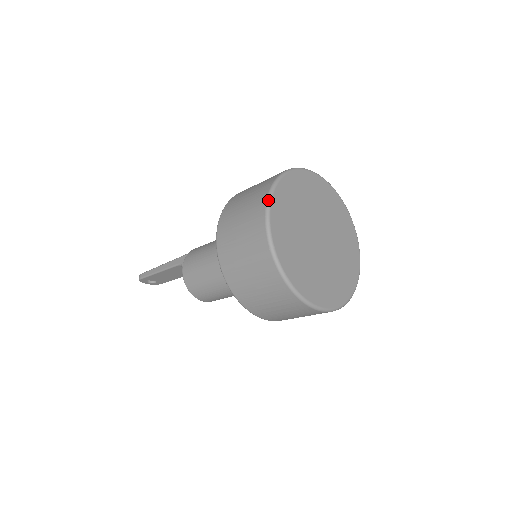
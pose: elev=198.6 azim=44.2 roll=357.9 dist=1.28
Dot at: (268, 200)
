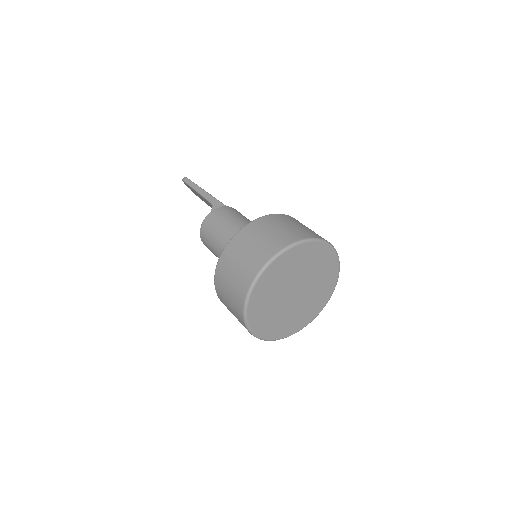
Dot at: (279, 253)
